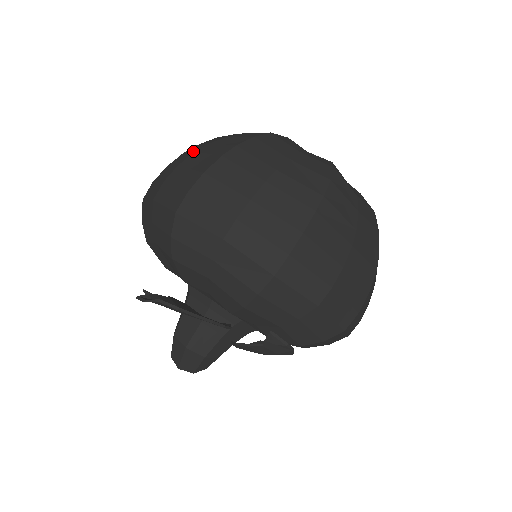
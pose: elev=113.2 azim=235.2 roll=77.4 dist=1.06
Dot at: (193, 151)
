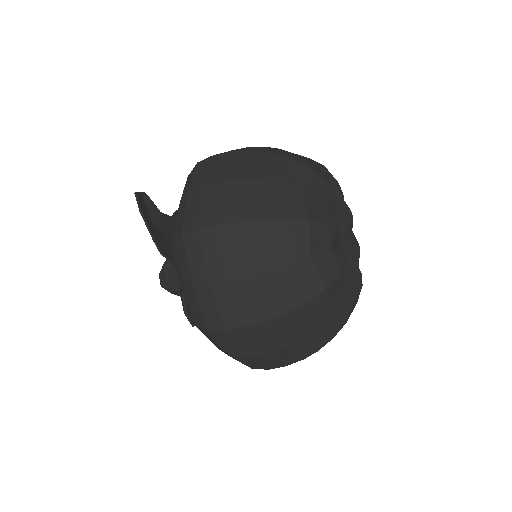
Dot at: occluded
